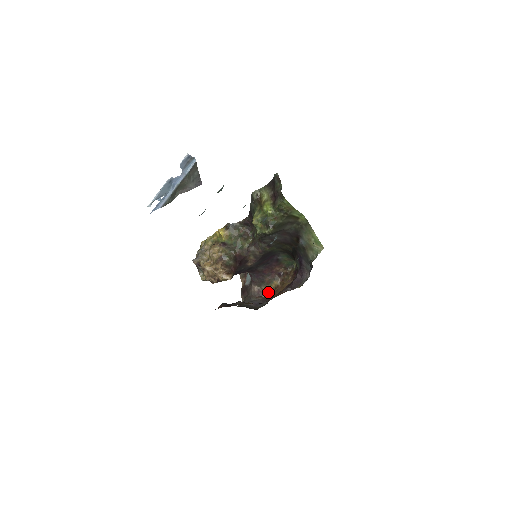
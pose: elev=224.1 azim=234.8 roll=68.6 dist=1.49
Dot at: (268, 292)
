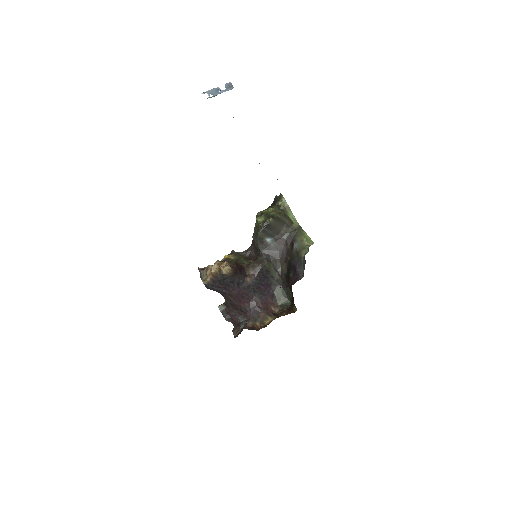
Dot at: (262, 327)
